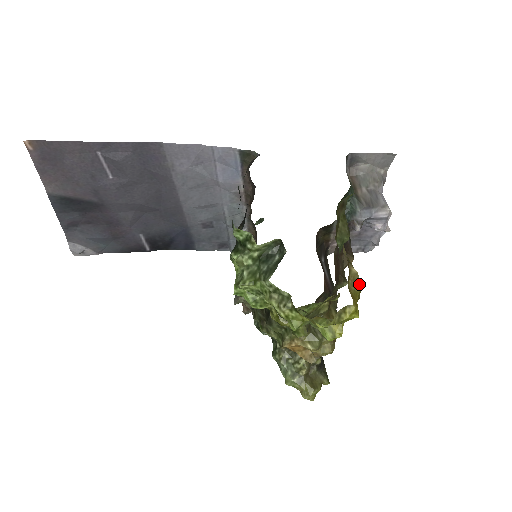
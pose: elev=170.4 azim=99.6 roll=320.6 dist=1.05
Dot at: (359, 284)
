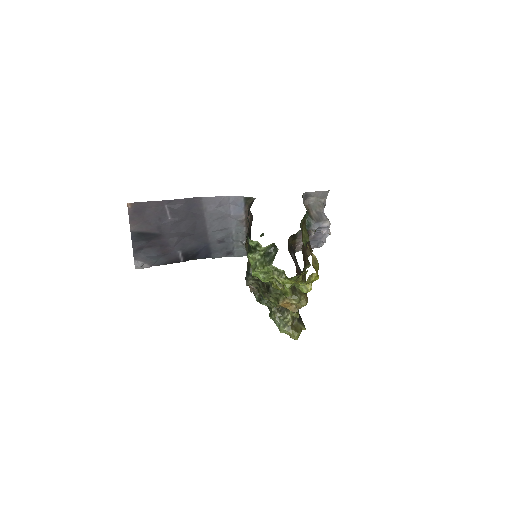
Dot at: (317, 263)
